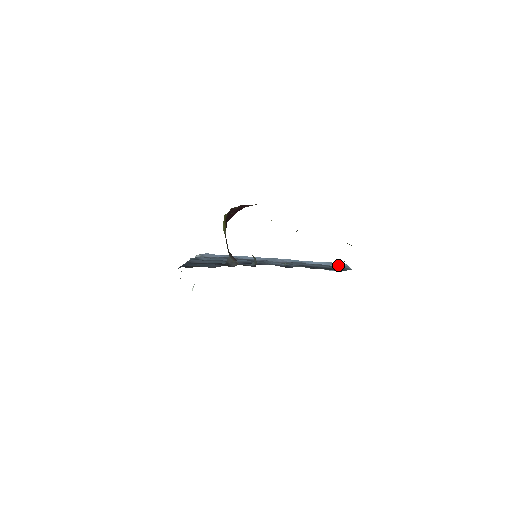
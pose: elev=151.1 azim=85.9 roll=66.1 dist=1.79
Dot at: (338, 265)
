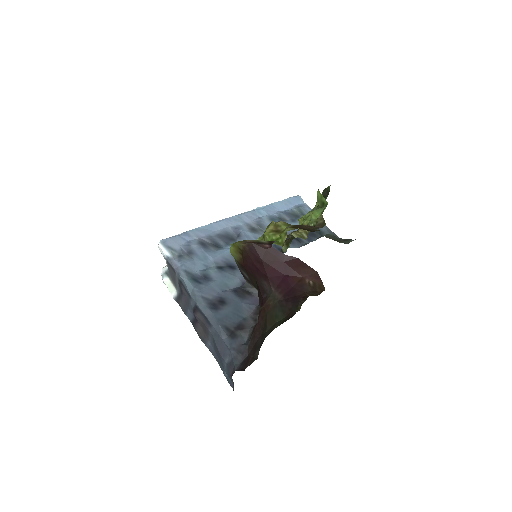
Dot at: (301, 209)
